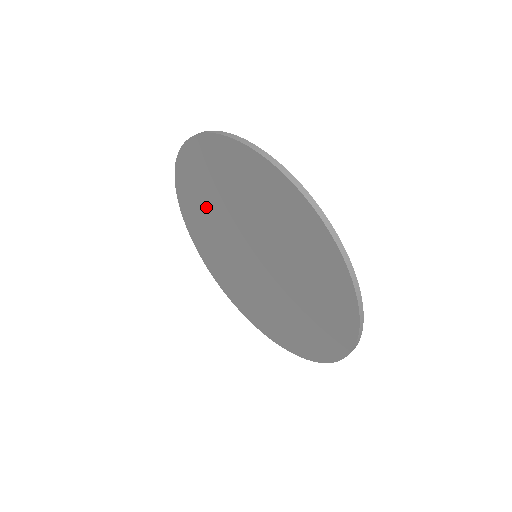
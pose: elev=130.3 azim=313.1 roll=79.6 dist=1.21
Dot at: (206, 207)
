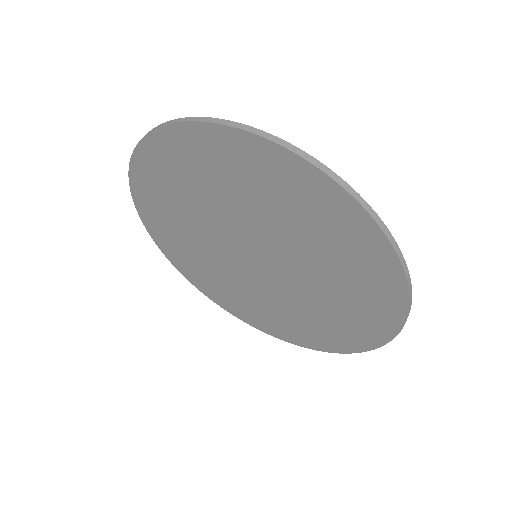
Dot at: (188, 195)
